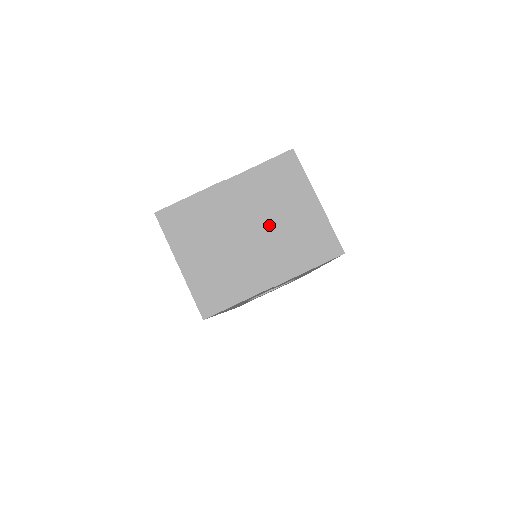
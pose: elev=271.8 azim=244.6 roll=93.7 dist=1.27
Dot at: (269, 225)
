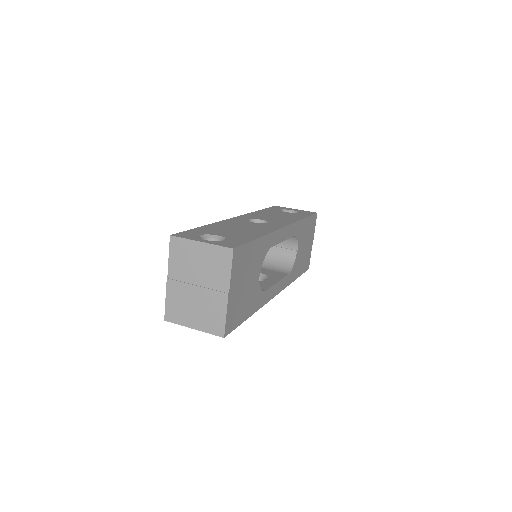
Dot at: (199, 274)
